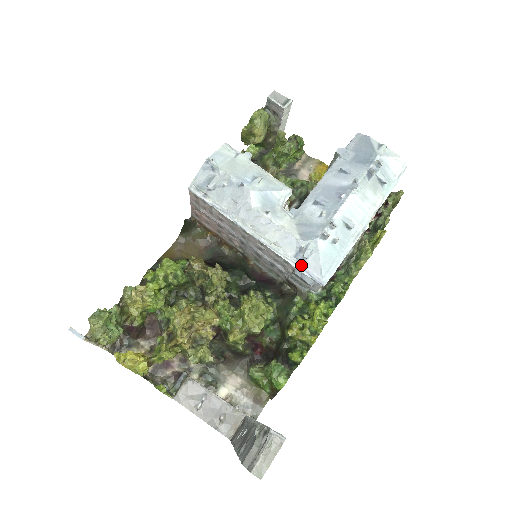
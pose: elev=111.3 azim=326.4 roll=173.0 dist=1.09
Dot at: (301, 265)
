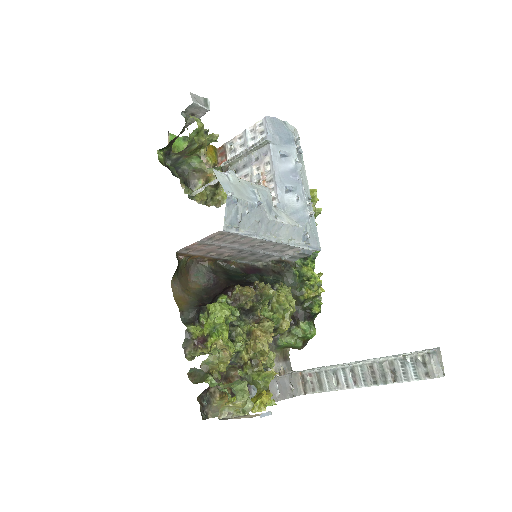
Dot at: (307, 245)
